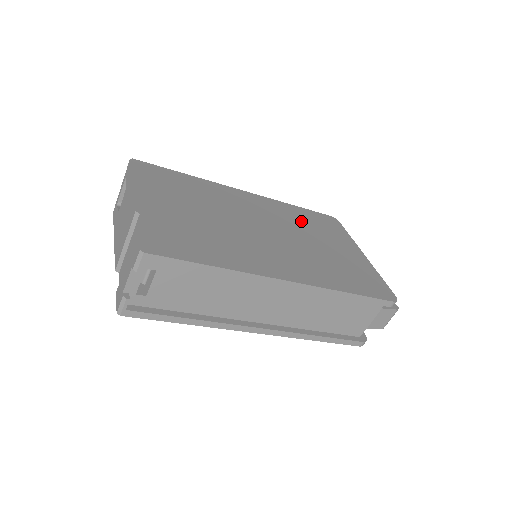
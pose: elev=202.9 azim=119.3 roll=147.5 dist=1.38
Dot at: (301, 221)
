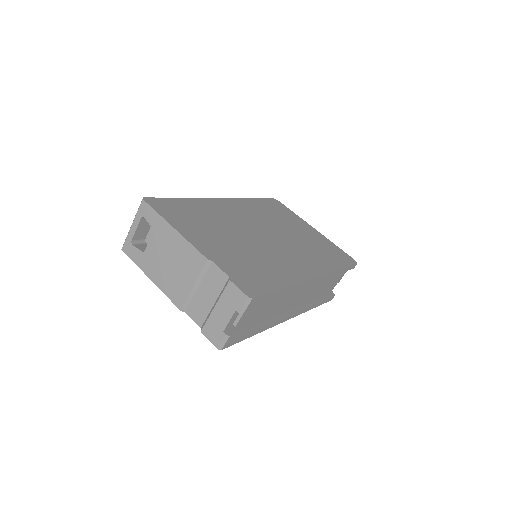
Dot at: (268, 213)
